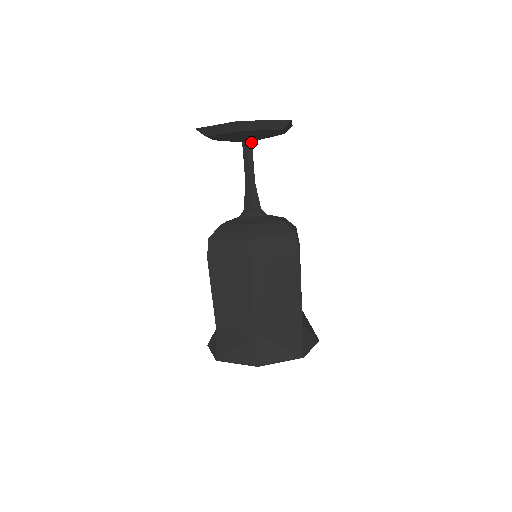
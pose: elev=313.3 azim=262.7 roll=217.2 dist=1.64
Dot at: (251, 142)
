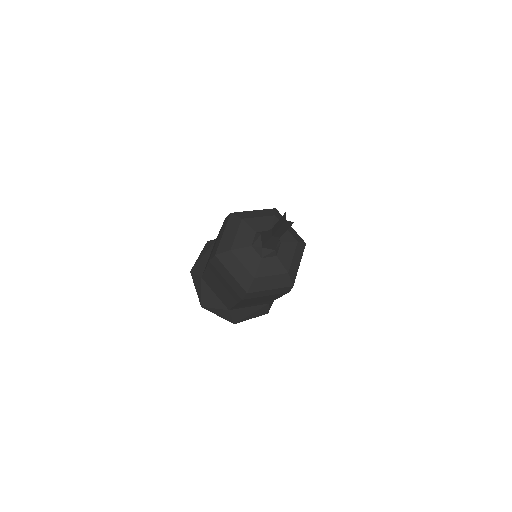
Dot at: occluded
